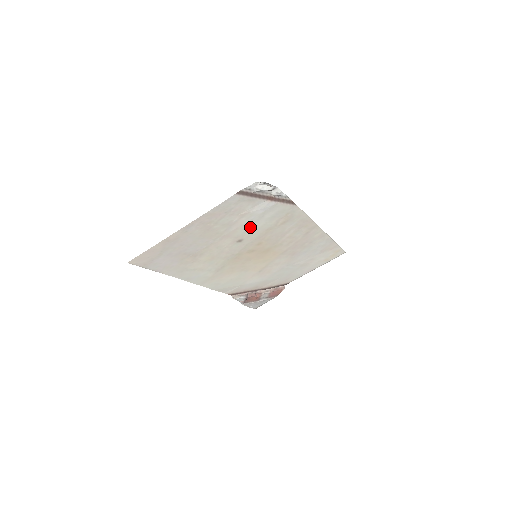
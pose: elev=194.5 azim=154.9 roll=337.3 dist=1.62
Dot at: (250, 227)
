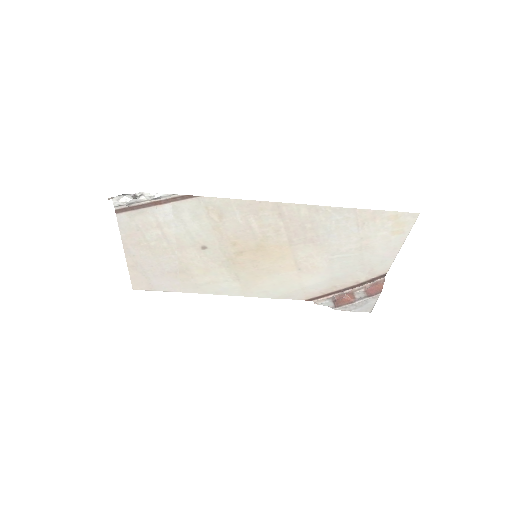
Dot at: (190, 233)
